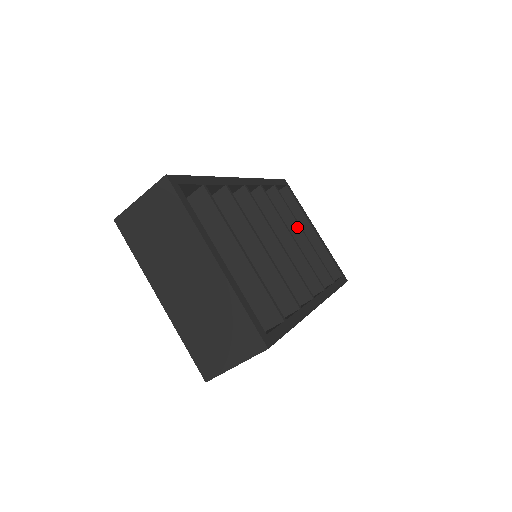
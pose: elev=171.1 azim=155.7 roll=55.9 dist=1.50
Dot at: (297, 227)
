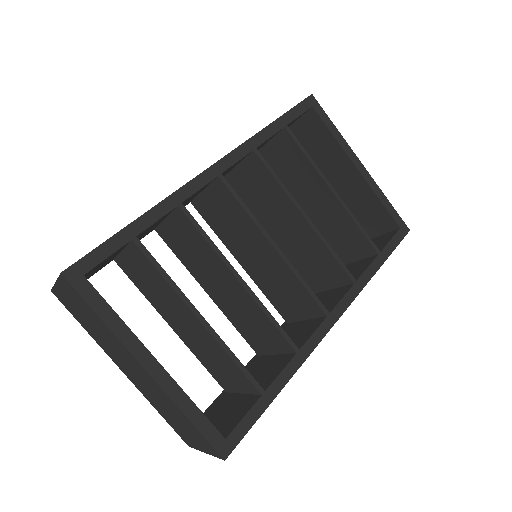
Dot at: (323, 184)
